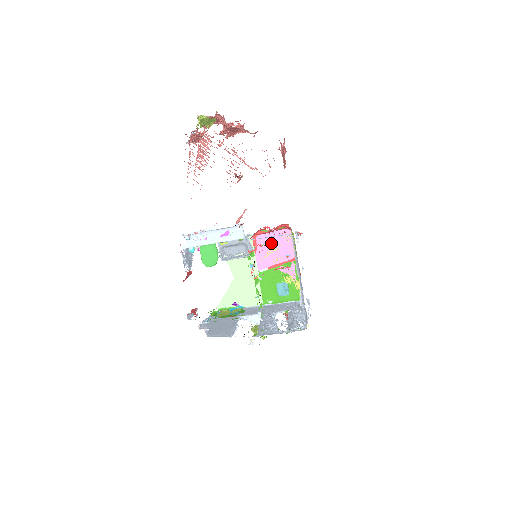
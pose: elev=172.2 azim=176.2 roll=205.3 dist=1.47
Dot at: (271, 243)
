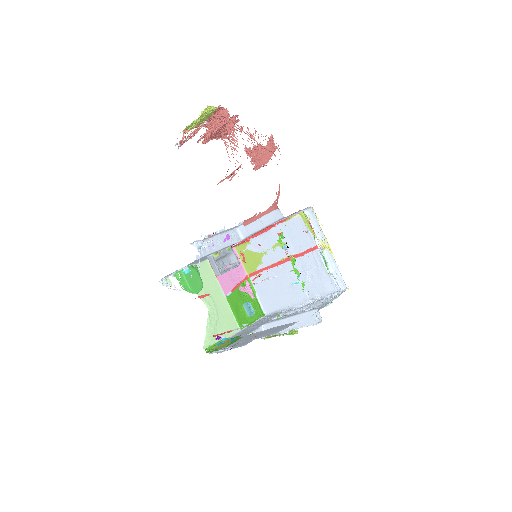
Dot at: occluded
